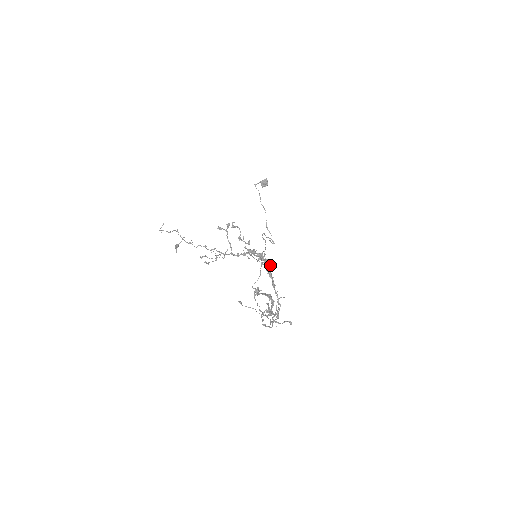
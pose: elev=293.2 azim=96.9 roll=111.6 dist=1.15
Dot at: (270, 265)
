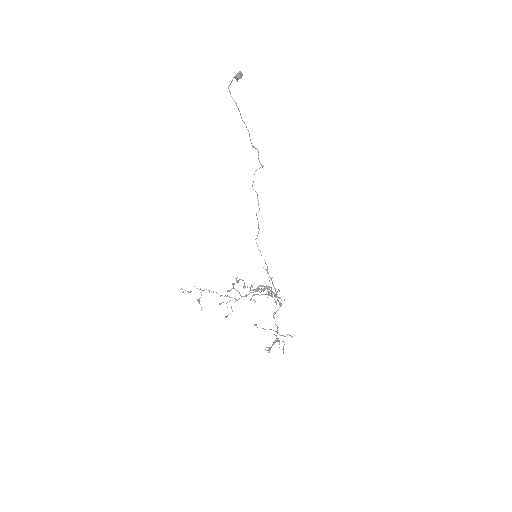
Dot at: (271, 288)
